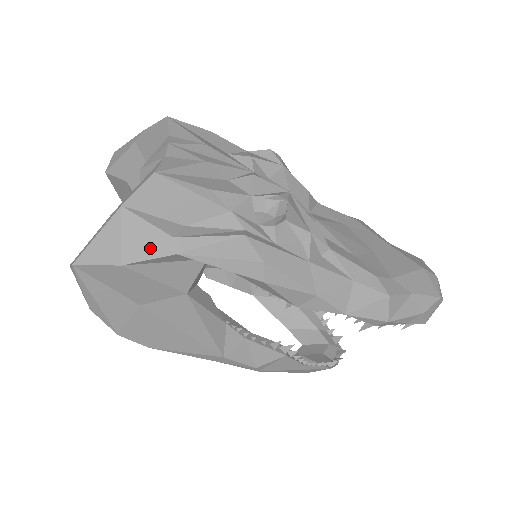
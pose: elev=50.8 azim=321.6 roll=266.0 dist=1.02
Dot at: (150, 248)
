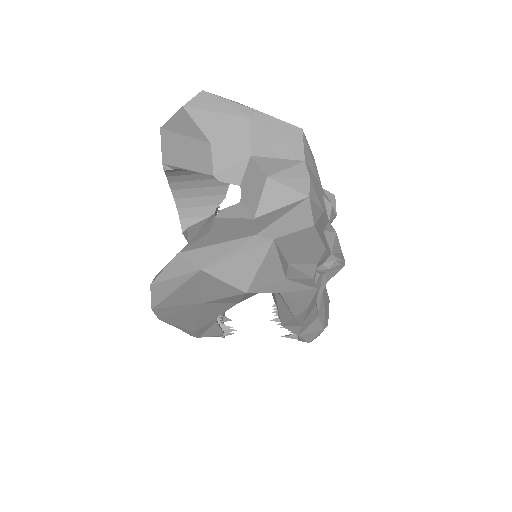
Dot at: (270, 283)
